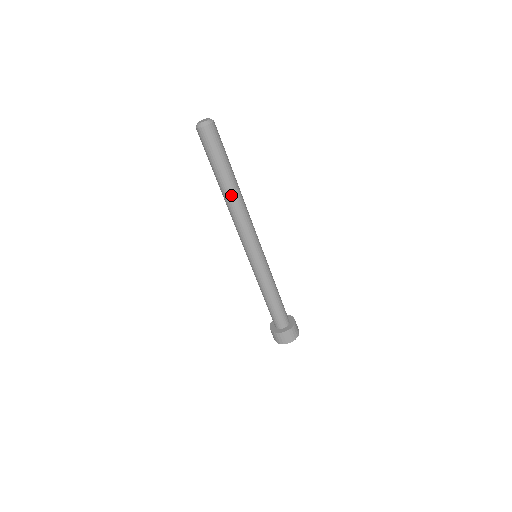
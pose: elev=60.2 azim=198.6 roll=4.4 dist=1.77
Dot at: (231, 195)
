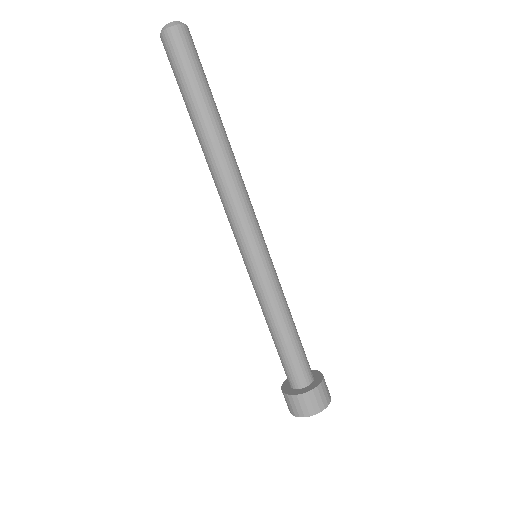
Dot at: (223, 140)
